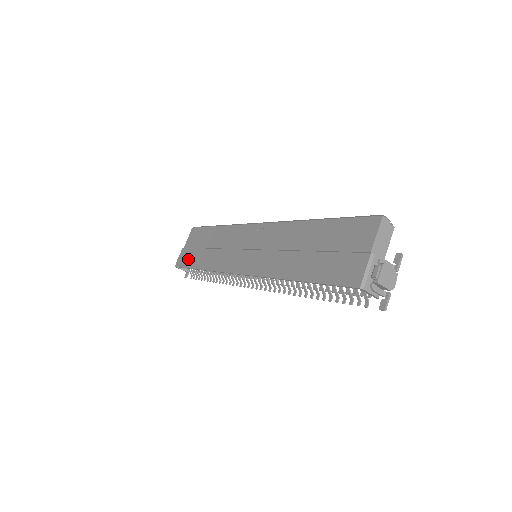
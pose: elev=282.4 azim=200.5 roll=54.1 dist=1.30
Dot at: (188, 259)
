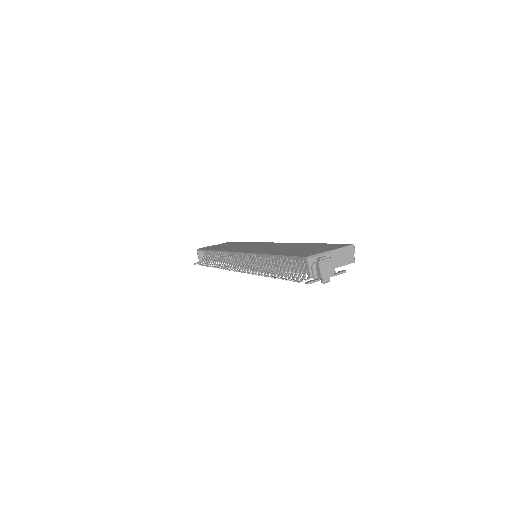
Dot at: (210, 247)
